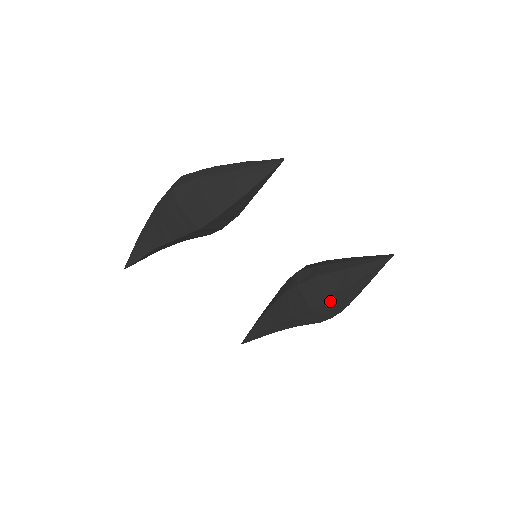
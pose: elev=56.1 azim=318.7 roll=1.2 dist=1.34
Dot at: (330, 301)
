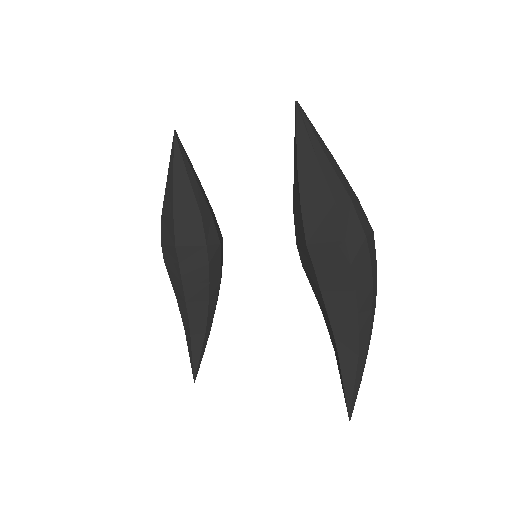
Dot at: (306, 210)
